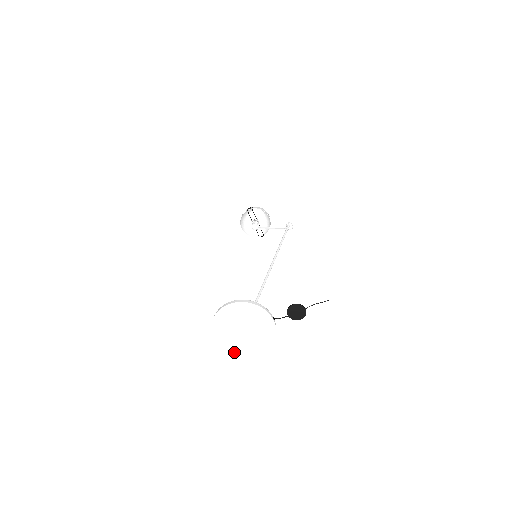
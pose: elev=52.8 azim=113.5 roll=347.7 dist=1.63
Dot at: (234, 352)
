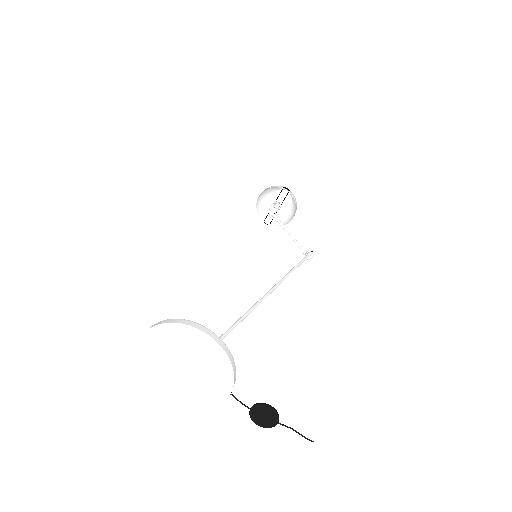
Dot at: (144, 373)
